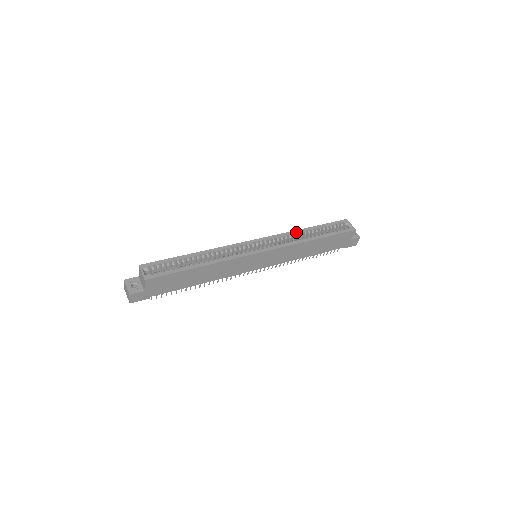
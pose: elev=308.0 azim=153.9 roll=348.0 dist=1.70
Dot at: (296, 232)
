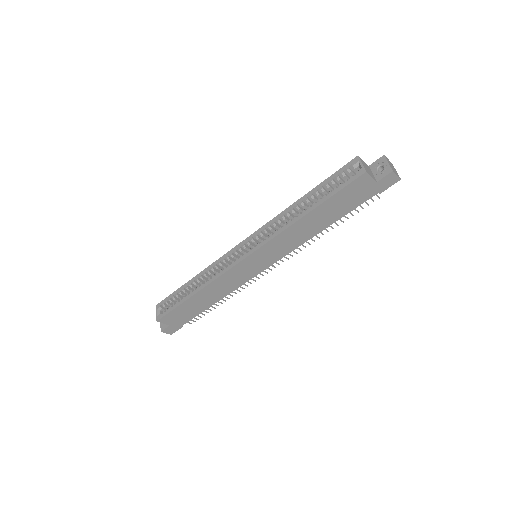
Dot at: (286, 211)
